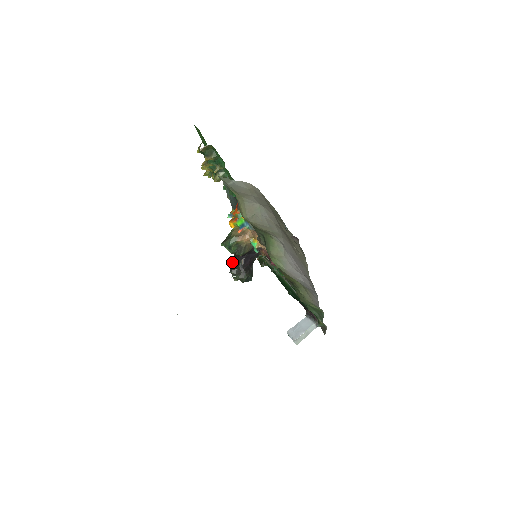
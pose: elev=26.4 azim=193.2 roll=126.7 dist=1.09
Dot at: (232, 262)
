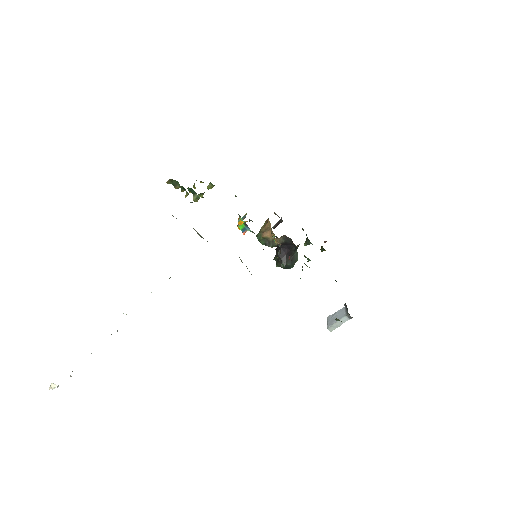
Dot at: occluded
